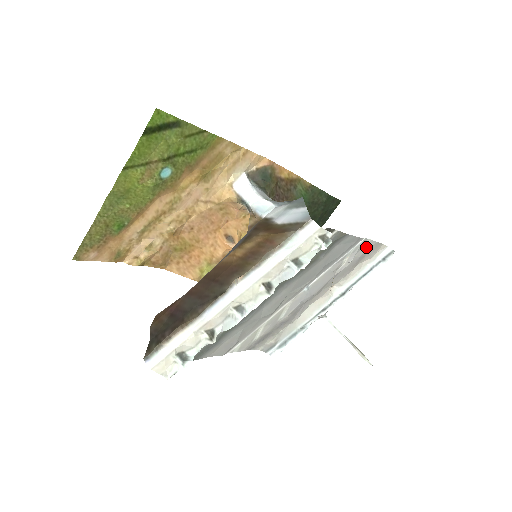
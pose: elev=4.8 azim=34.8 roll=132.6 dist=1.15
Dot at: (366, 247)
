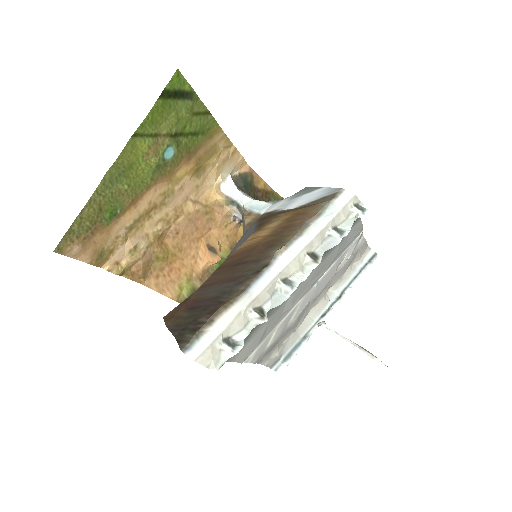
Dot at: (359, 245)
